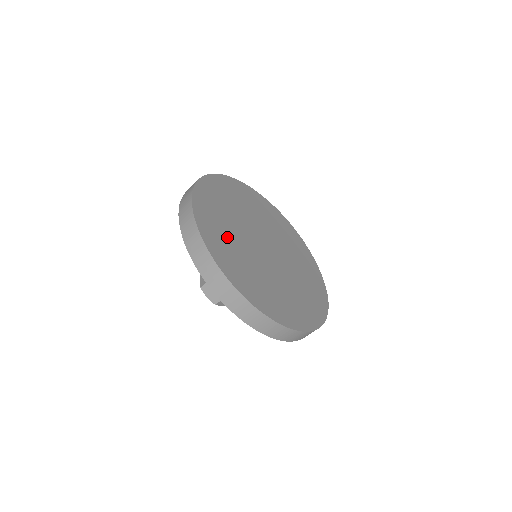
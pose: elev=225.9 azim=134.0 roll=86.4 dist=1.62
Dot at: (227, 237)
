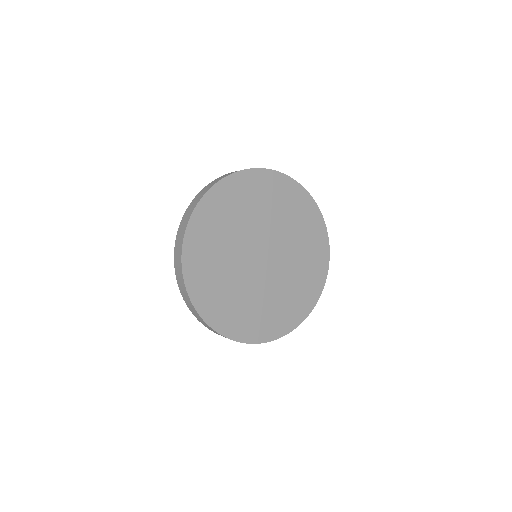
Dot at: (220, 283)
